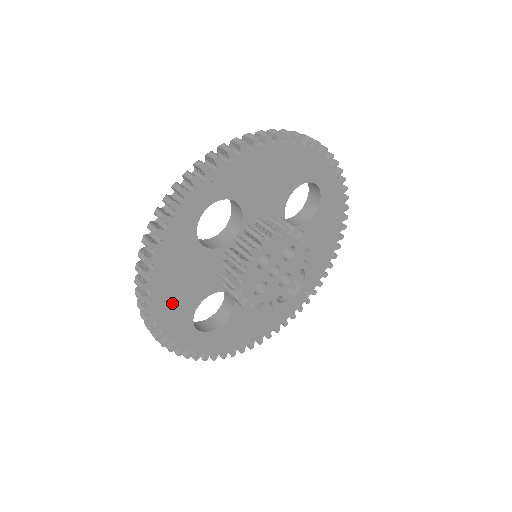
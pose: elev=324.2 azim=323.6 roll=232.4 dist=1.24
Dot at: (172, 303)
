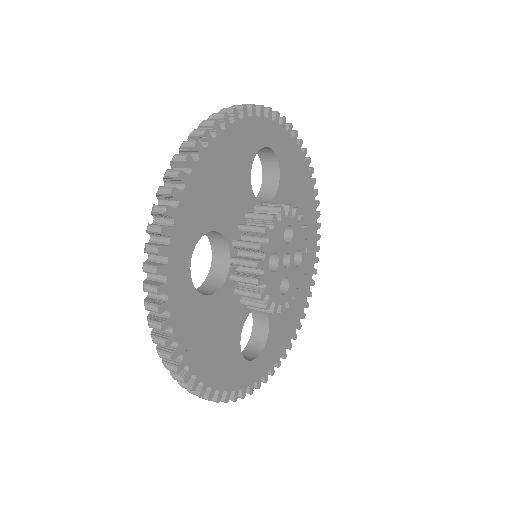
Dot at: (204, 190)
